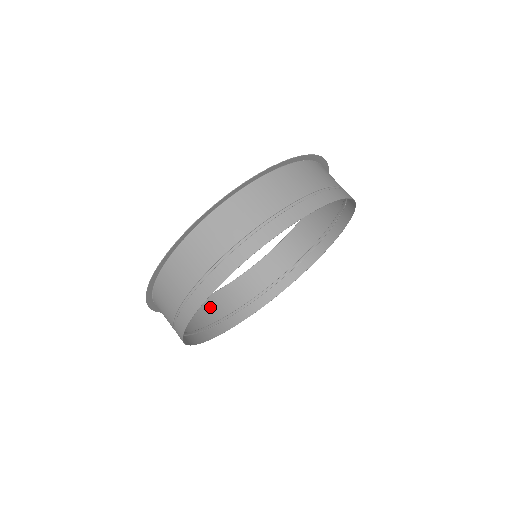
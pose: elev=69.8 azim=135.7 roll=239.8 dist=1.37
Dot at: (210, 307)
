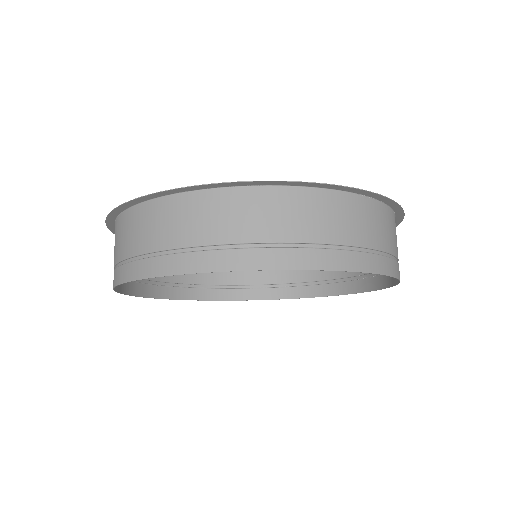
Dot at: occluded
